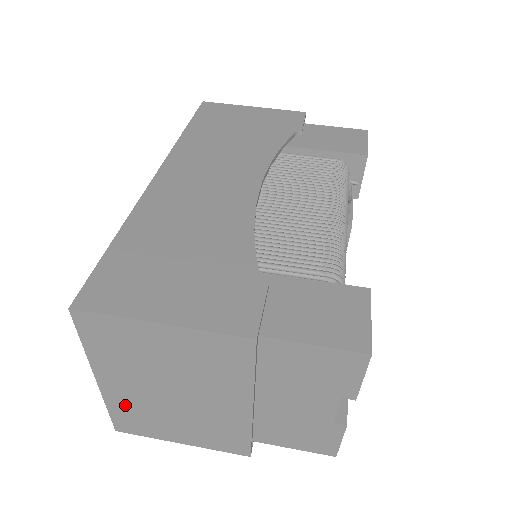
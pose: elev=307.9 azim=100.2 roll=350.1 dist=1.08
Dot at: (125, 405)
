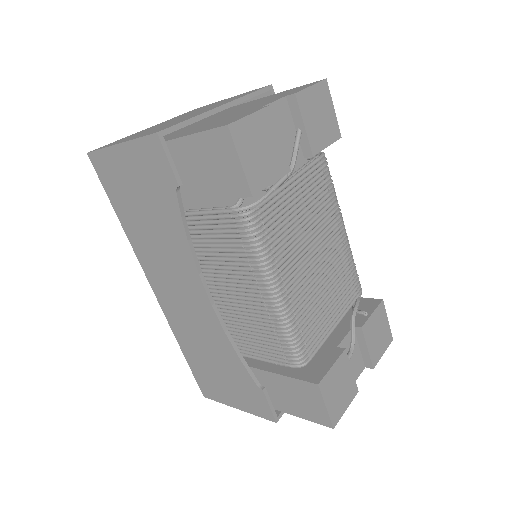
Dot at: (135, 134)
